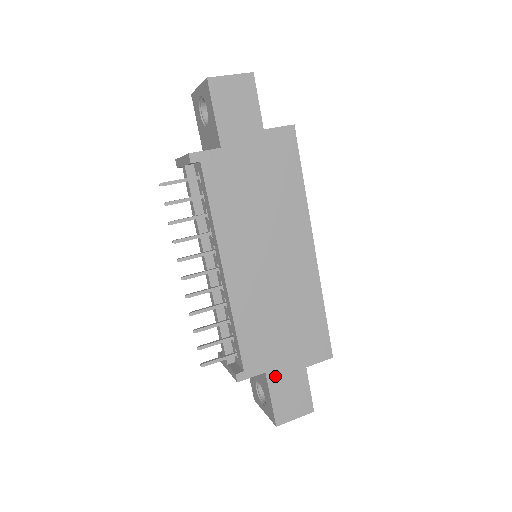
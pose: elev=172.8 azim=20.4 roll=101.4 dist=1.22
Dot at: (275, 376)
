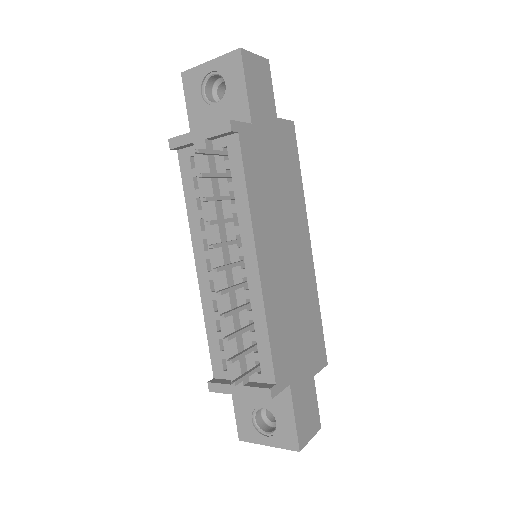
Dot at: (296, 388)
